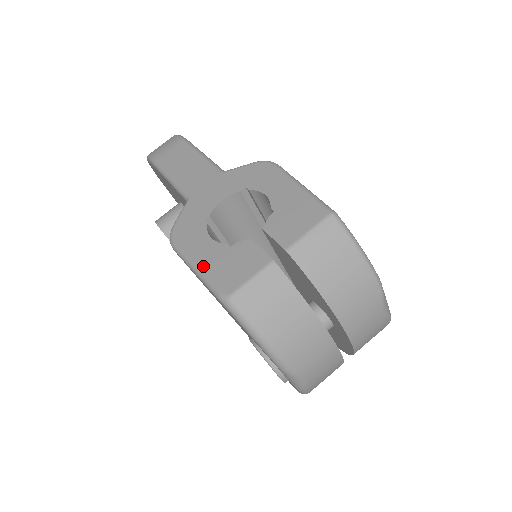
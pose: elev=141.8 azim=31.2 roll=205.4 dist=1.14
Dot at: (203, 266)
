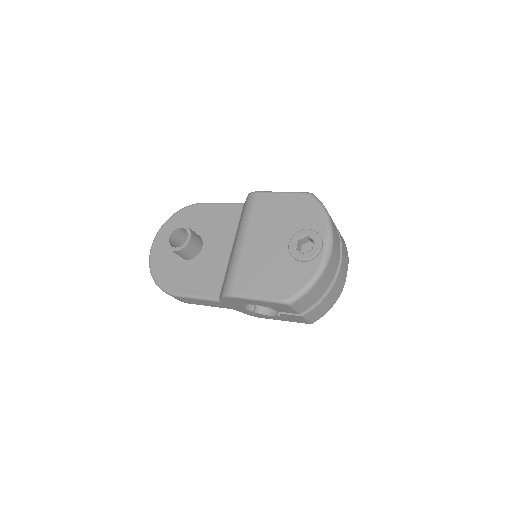
Dot at: occluded
